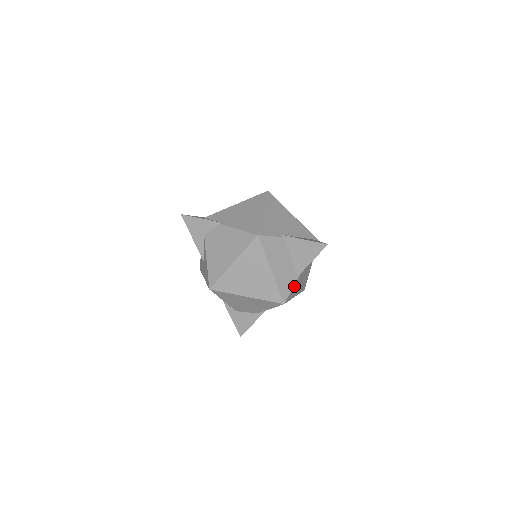
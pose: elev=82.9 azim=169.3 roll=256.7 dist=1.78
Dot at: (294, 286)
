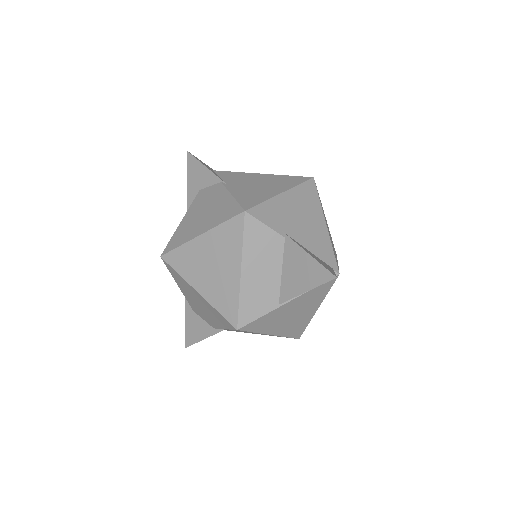
Dot at: (267, 315)
